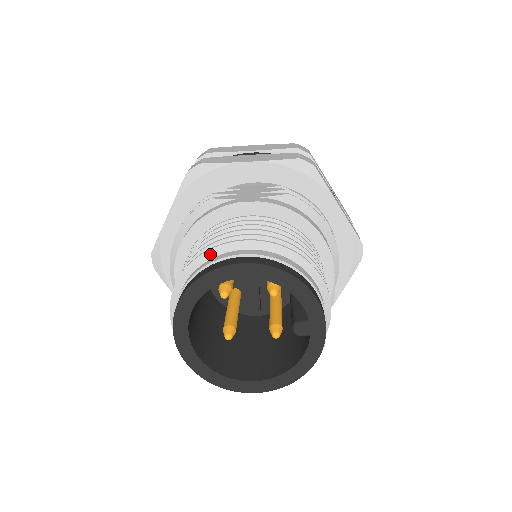
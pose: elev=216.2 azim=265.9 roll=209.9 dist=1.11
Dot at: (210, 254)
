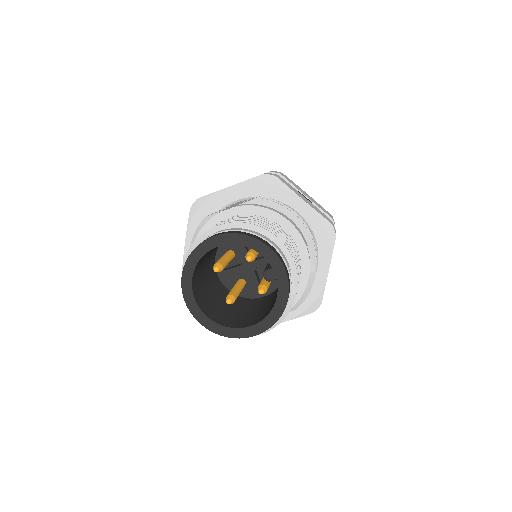
Dot at: (198, 241)
